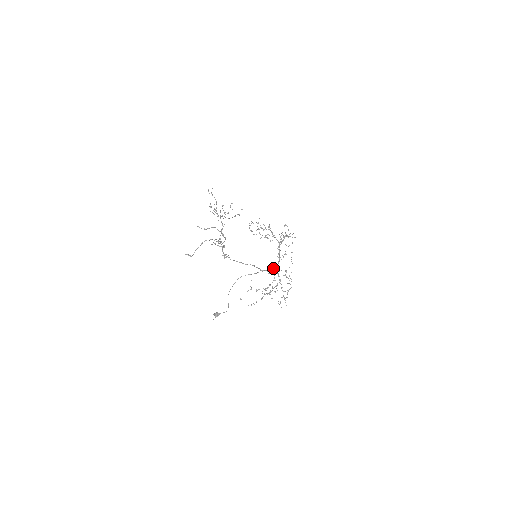
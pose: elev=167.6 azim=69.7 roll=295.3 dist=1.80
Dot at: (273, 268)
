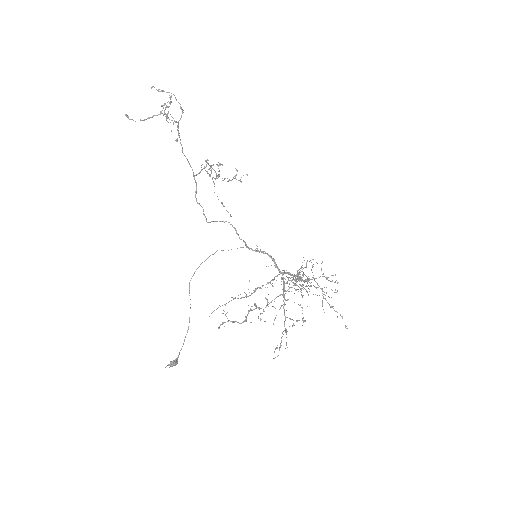
Dot at: (272, 260)
